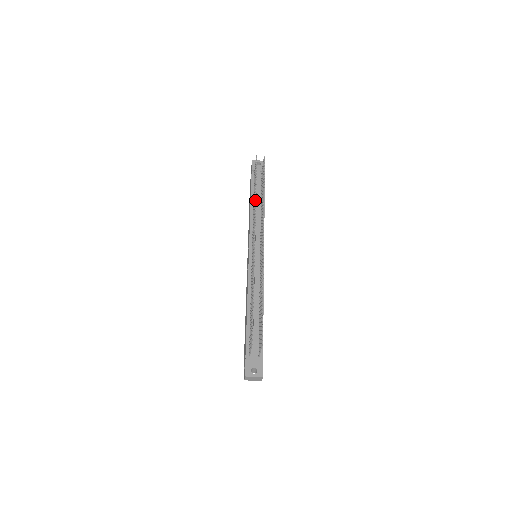
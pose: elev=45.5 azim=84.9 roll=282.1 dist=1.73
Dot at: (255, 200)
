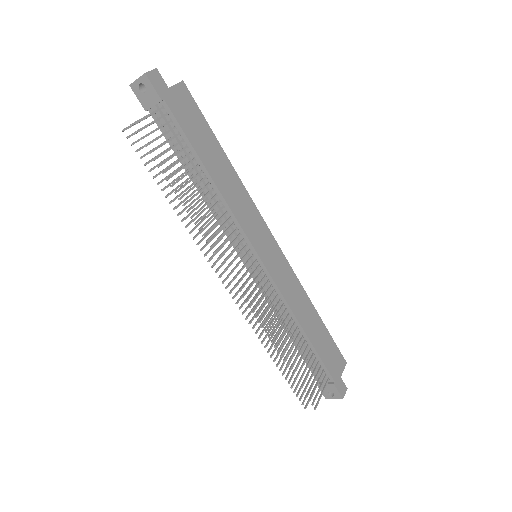
Dot at: (186, 227)
